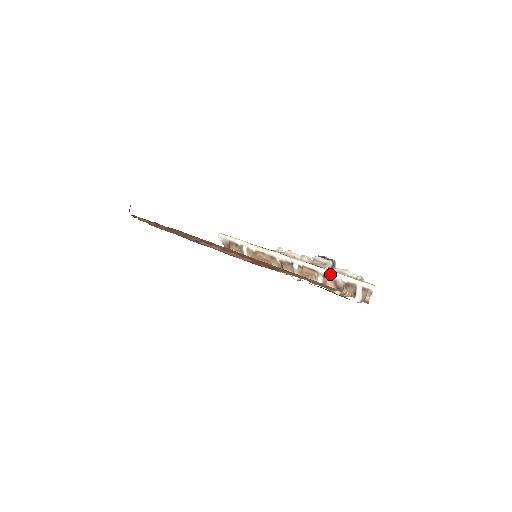
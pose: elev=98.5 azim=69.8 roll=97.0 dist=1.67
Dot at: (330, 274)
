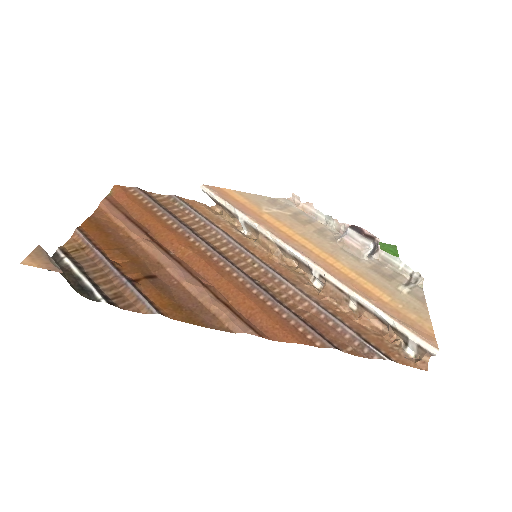
Dot at: (367, 306)
